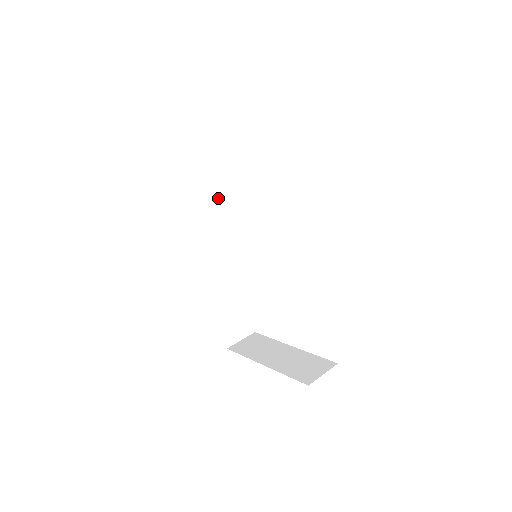
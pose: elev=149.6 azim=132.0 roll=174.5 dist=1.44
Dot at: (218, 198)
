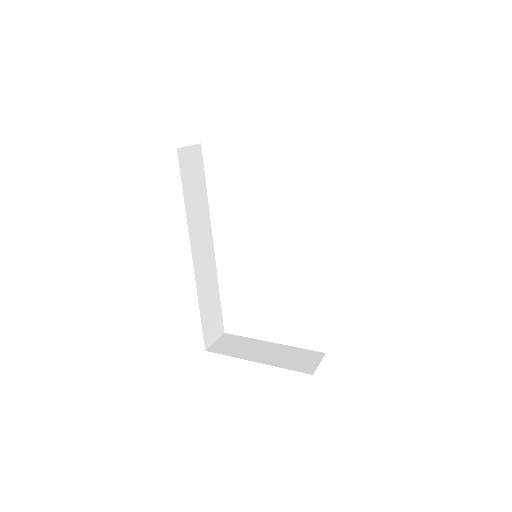
Dot at: (204, 198)
